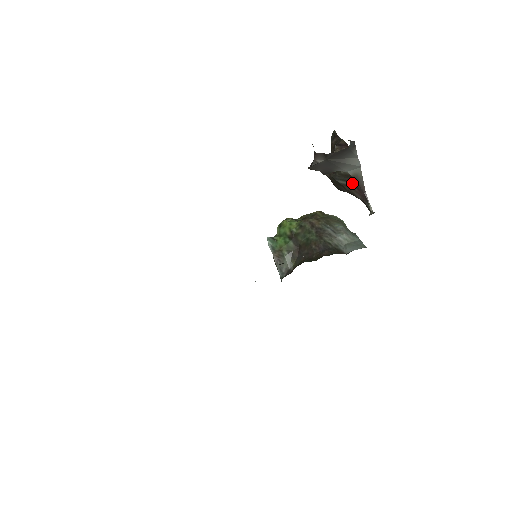
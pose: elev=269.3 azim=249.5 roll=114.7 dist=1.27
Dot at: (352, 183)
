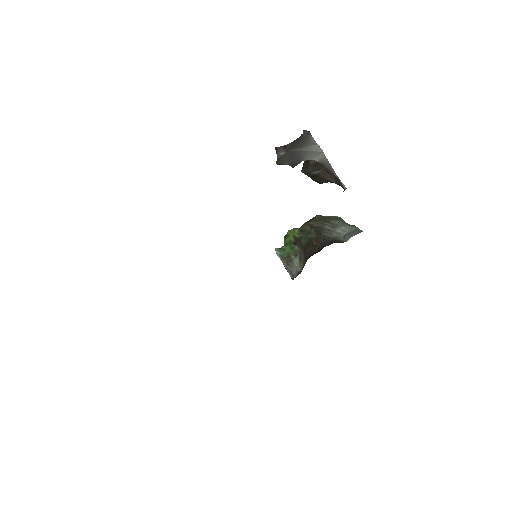
Dot at: (322, 170)
